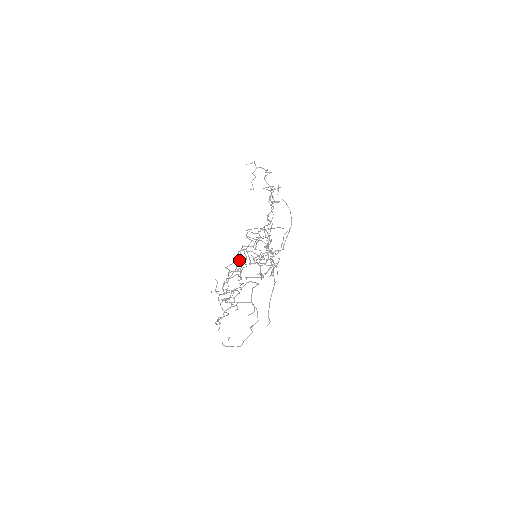
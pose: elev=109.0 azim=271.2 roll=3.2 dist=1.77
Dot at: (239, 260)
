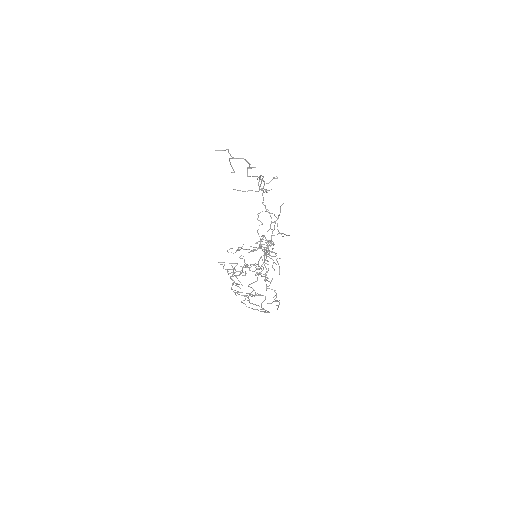
Dot at: occluded
